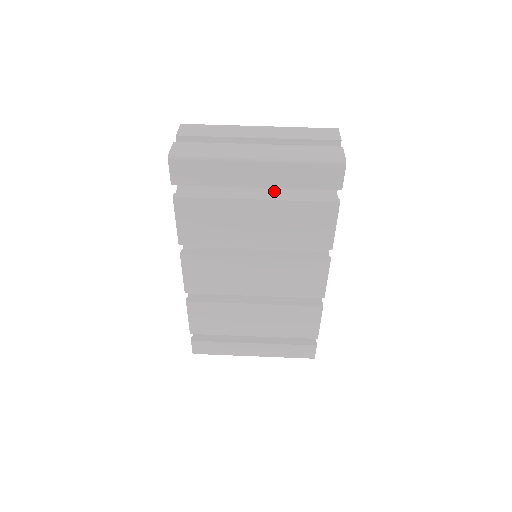
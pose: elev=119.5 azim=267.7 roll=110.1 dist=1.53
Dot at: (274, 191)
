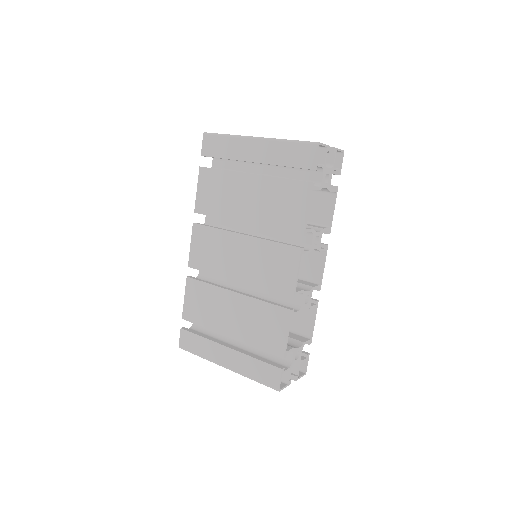
Dot at: occluded
